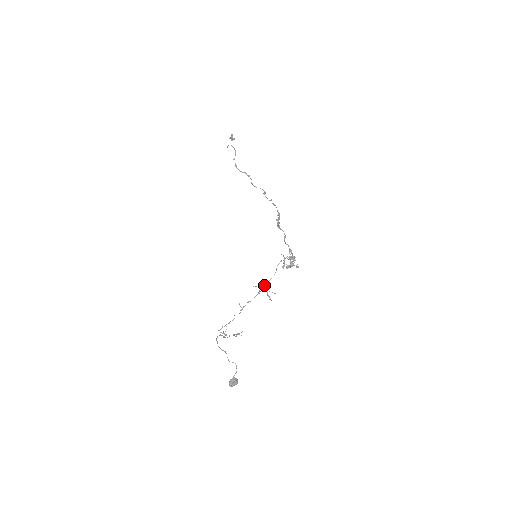
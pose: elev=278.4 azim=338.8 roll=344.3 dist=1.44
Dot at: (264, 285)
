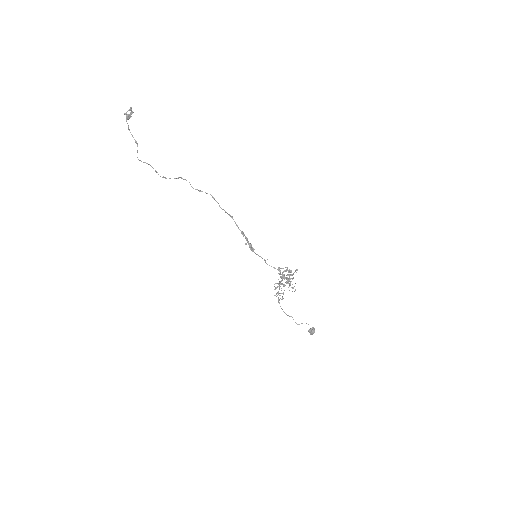
Dot at: occluded
